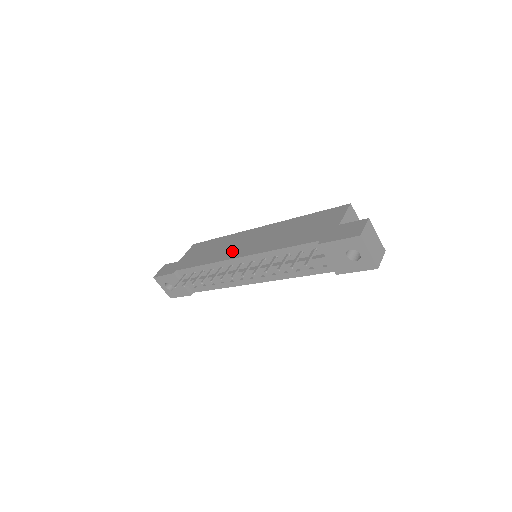
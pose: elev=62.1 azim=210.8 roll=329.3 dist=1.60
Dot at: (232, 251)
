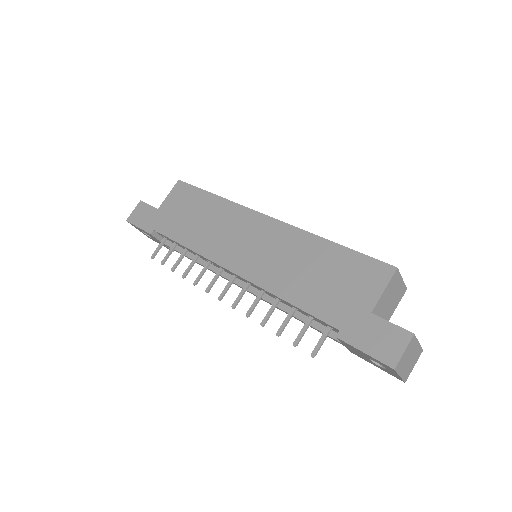
Dot at: (225, 248)
